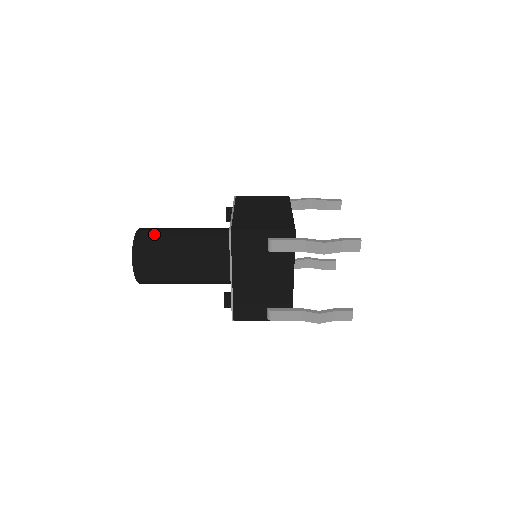
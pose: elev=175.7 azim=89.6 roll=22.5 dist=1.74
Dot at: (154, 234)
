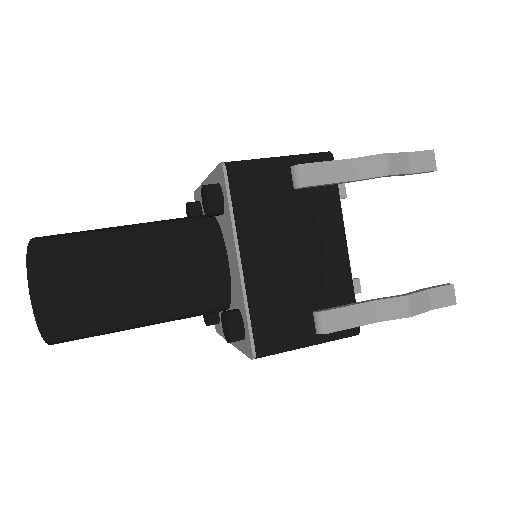
Dot at: (69, 233)
